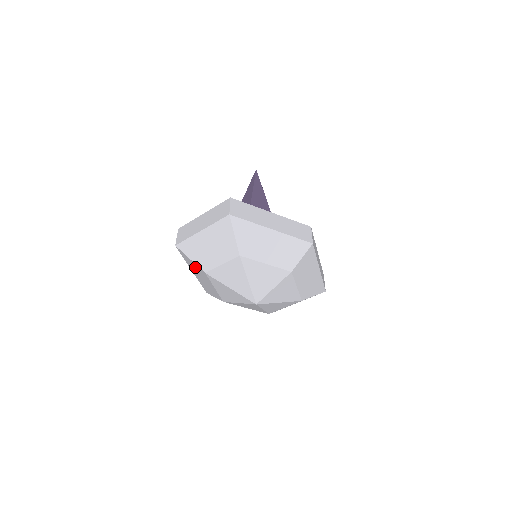
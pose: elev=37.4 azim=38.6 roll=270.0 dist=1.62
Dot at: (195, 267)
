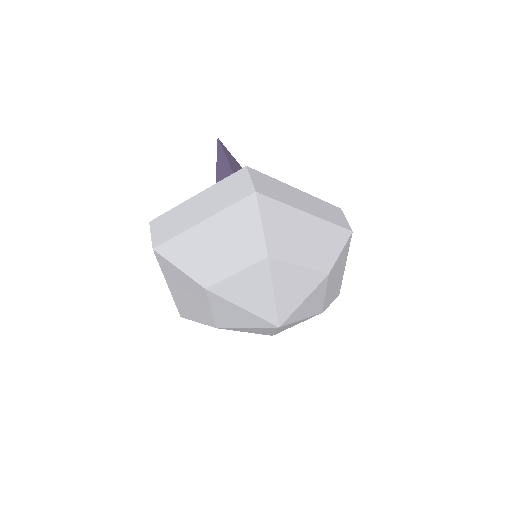
Dot at: (183, 281)
